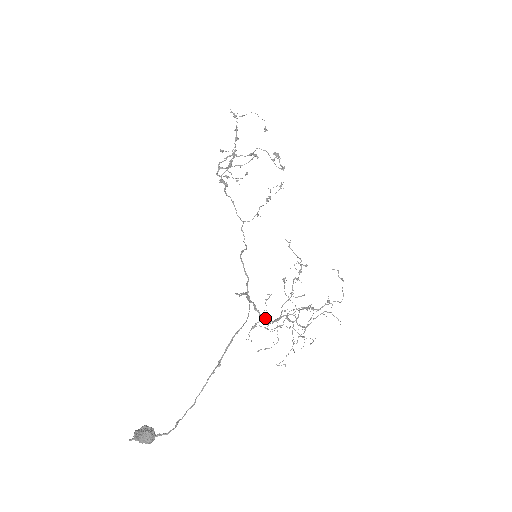
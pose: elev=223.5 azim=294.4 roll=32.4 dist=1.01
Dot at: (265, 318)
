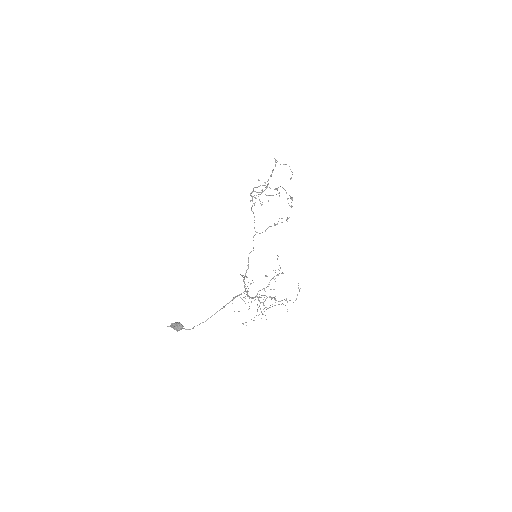
Dot at: occluded
